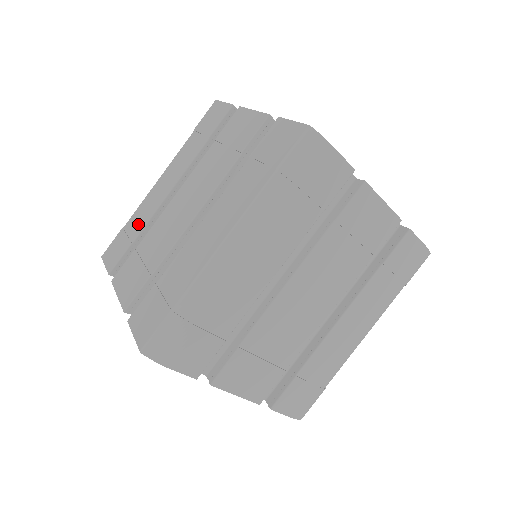
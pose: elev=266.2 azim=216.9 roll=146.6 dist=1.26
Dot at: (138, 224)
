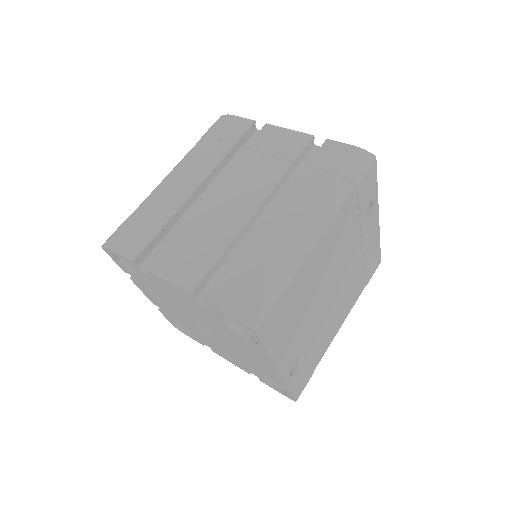
Dot at: occluded
